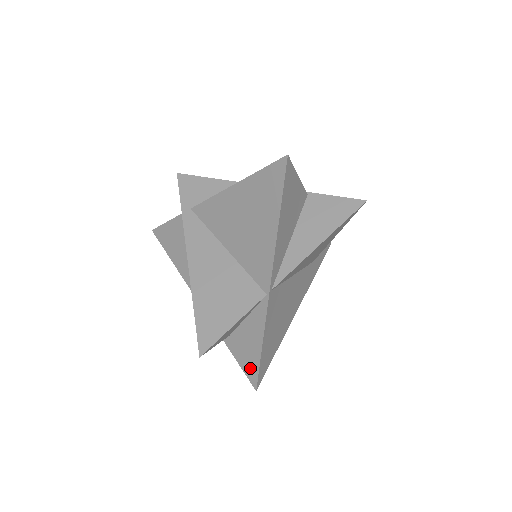
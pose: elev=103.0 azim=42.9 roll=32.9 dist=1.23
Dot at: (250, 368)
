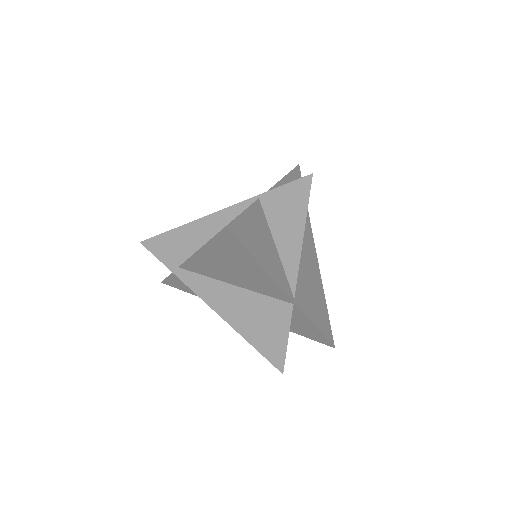
Dot at: (319, 339)
